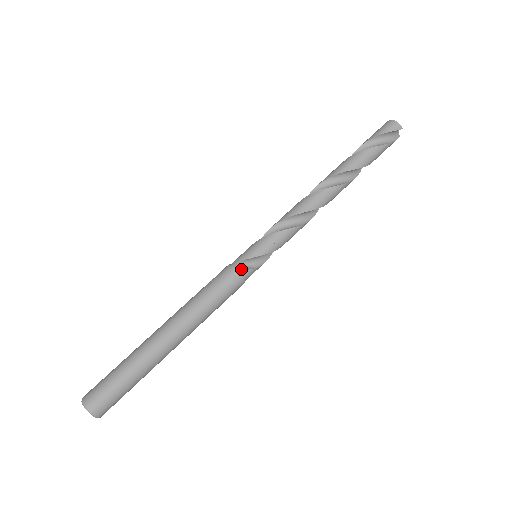
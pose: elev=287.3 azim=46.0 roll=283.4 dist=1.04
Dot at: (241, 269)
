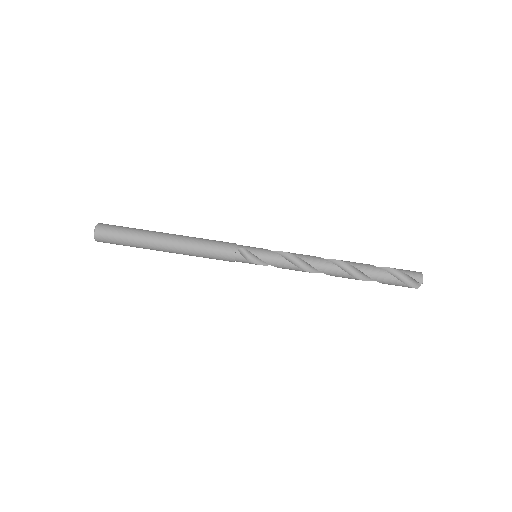
Dot at: (239, 251)
